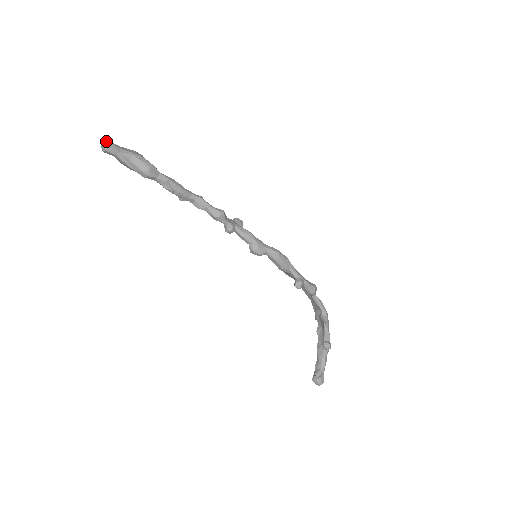
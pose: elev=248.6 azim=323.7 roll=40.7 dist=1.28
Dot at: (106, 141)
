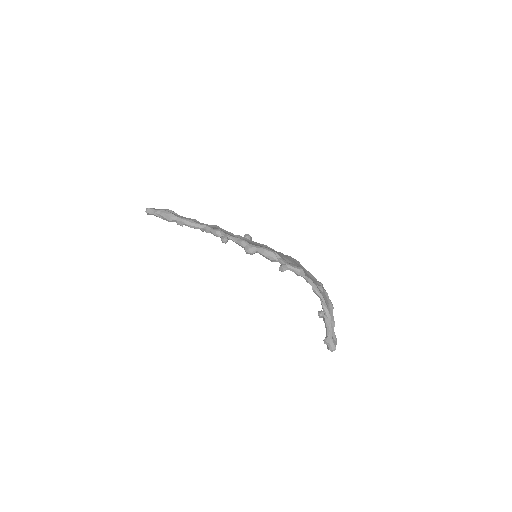
Dot at: (147, 208)
